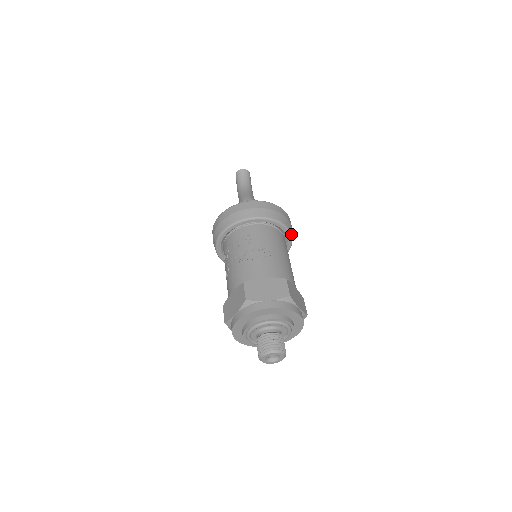
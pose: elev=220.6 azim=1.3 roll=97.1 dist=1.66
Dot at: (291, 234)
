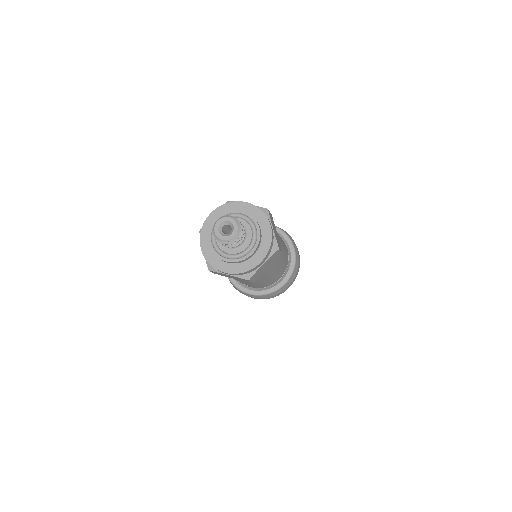
Dot at: (295, 255)
